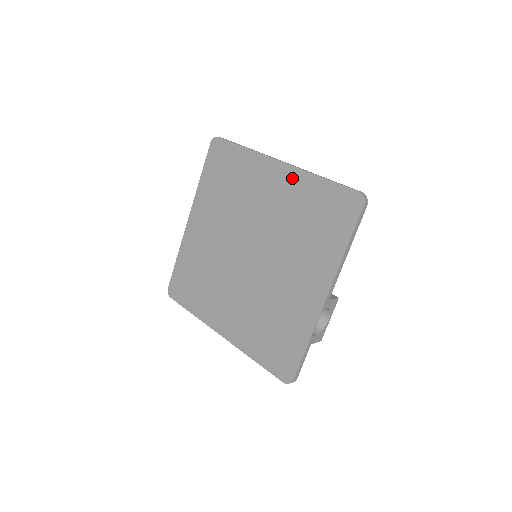
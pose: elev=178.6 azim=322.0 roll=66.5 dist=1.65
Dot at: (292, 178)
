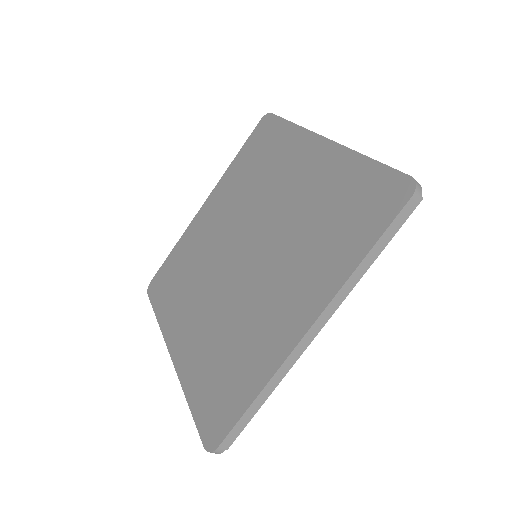
Dot at: (219, 190)
